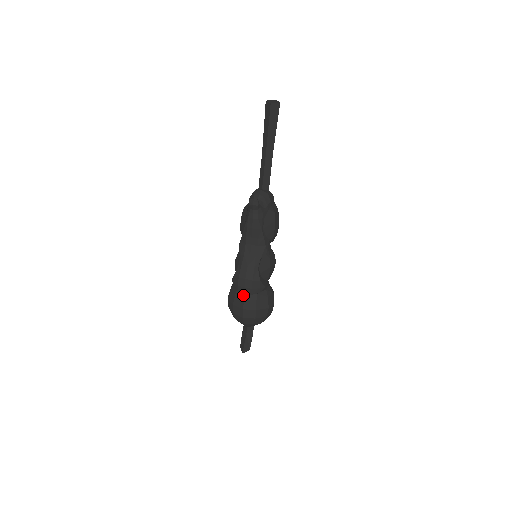
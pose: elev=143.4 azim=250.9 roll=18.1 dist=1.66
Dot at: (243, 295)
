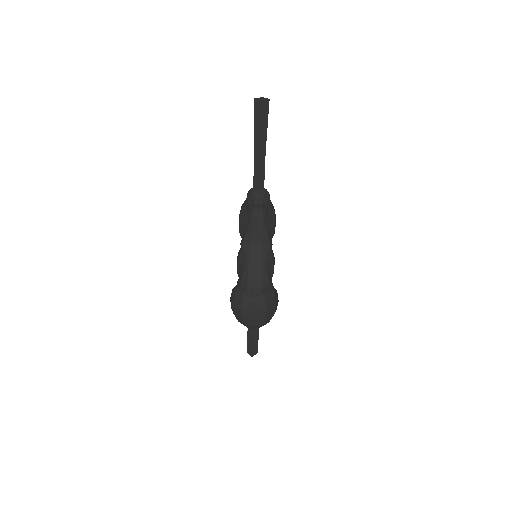
Dot at: (252, 297)
